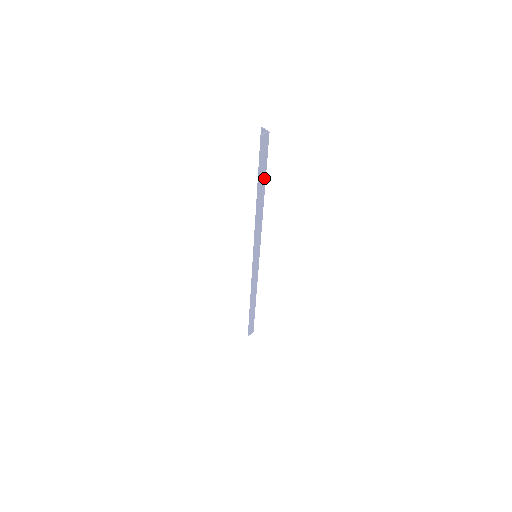
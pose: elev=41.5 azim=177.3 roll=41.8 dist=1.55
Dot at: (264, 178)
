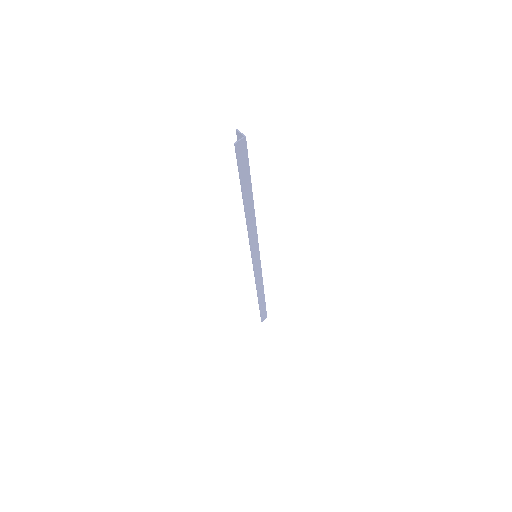
Dot at: (249, 184)
